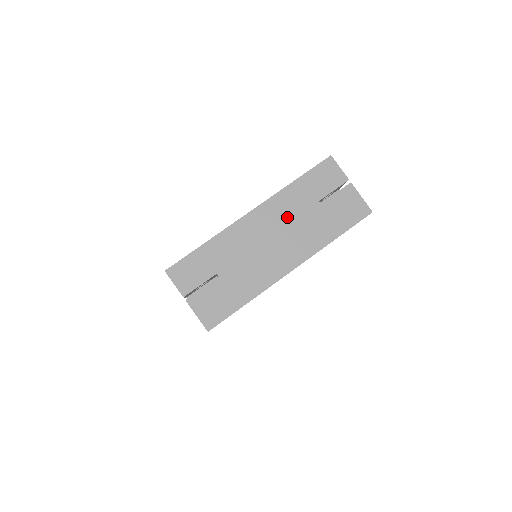
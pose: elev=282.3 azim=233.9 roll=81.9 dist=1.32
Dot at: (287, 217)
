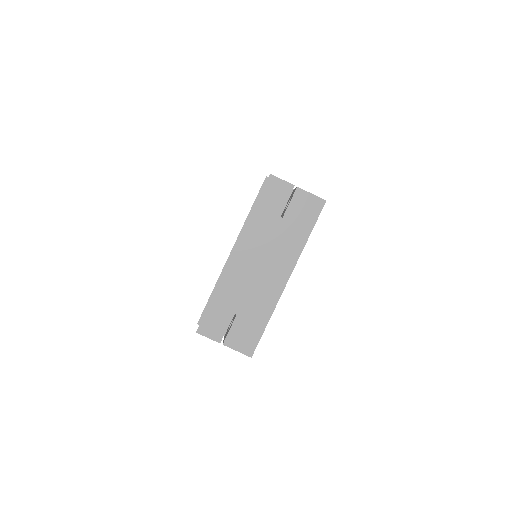
Dot at: (262, 242)
